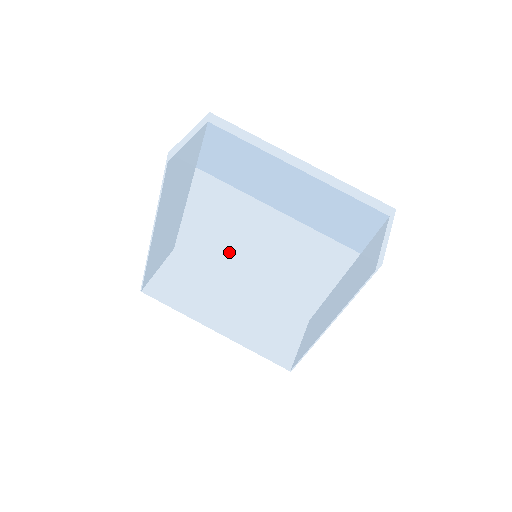
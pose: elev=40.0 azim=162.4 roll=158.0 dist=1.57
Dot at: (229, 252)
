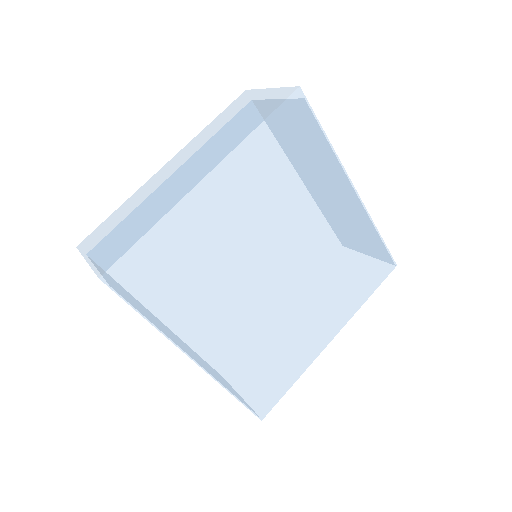
Dot at: (242, 265)
